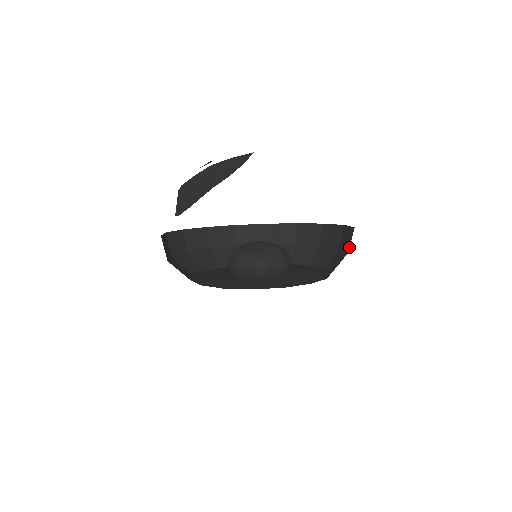
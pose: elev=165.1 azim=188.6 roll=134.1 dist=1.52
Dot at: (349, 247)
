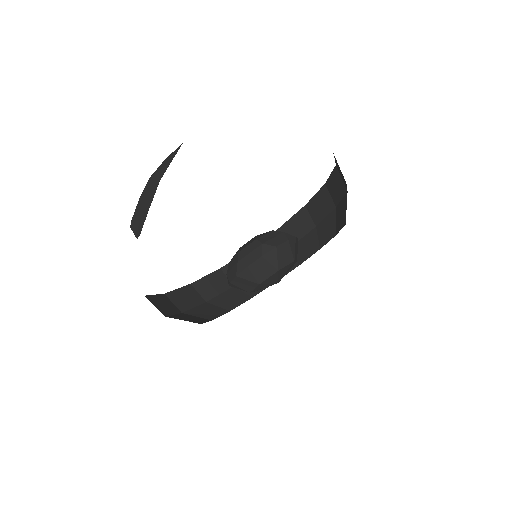
Dot at: (344, 187)
